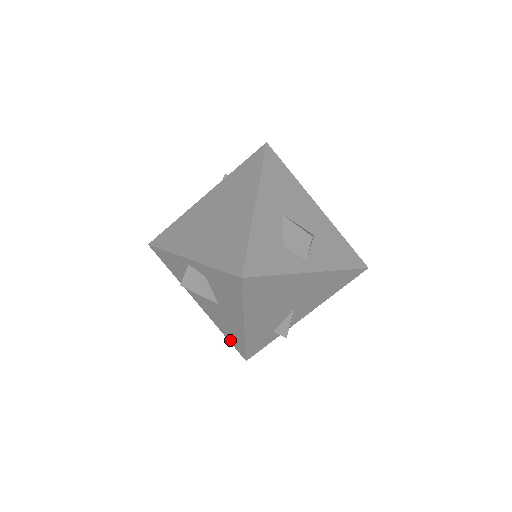
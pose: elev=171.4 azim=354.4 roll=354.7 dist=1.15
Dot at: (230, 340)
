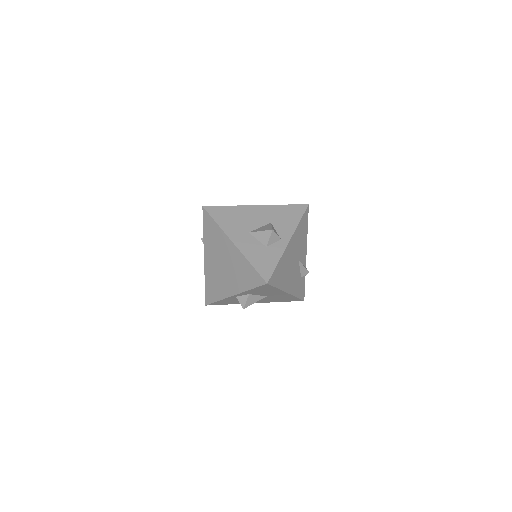
Dot at: (287, 301)
